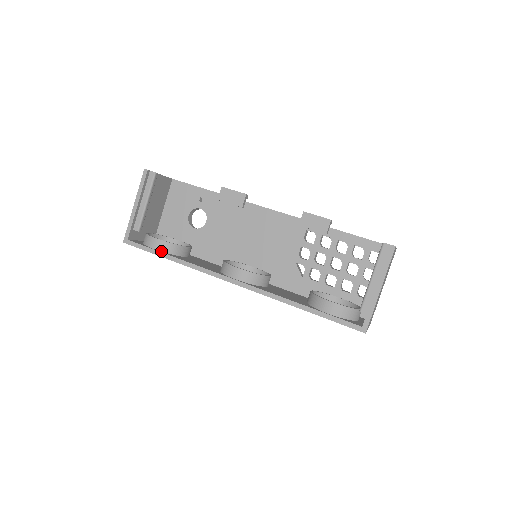
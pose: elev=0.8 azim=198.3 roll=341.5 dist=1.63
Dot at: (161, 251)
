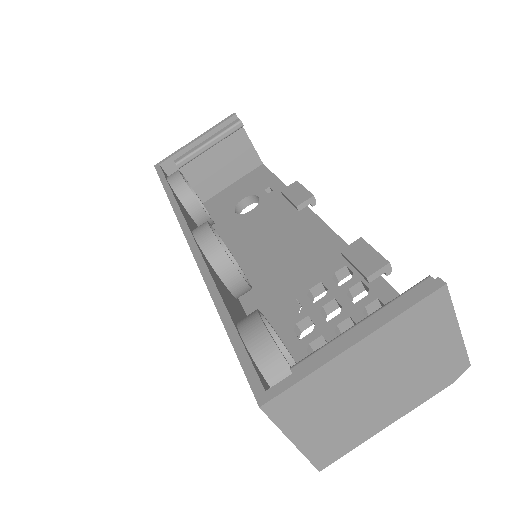
Dot at: (170, 185)
